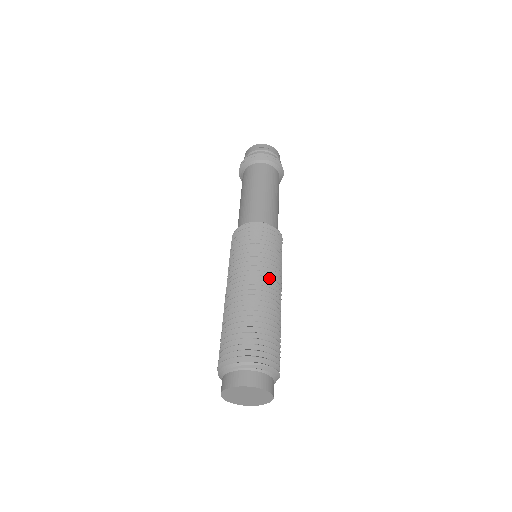
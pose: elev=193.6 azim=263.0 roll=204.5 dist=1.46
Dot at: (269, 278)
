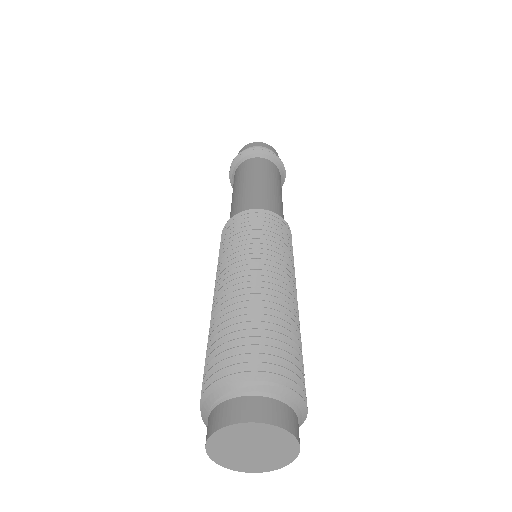
Dot at: (281, 271)
